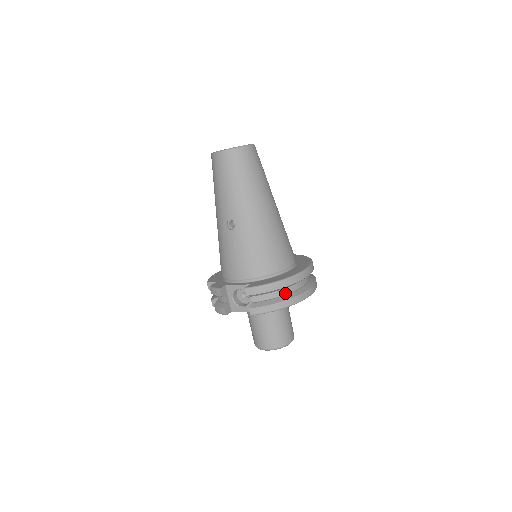
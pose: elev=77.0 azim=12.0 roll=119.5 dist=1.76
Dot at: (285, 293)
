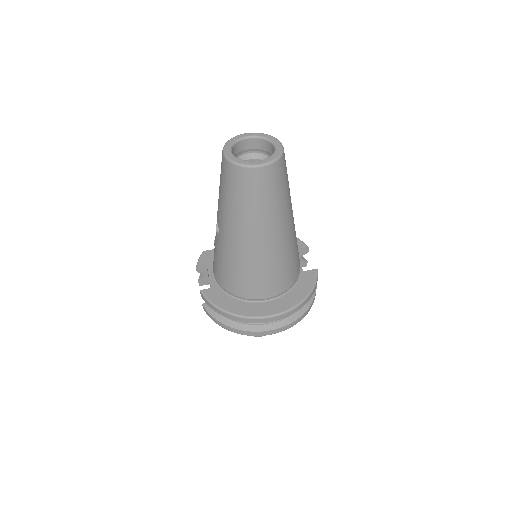
Dot at: occluded
